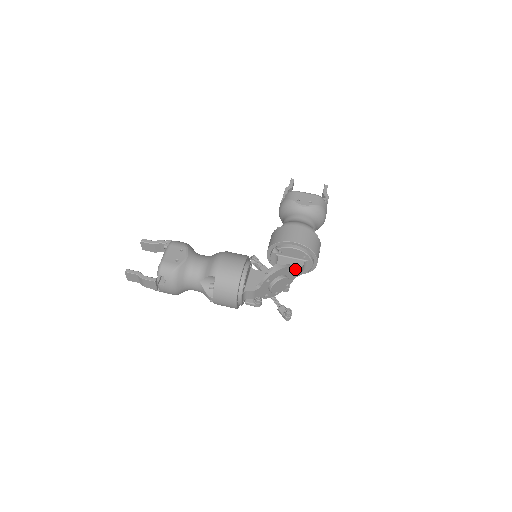
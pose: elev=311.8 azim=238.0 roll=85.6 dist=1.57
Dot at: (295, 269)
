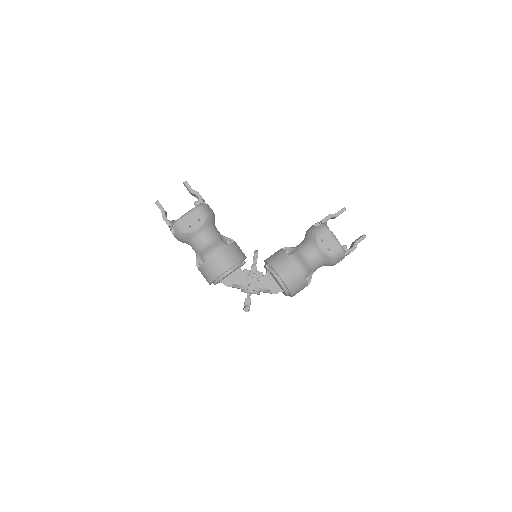
Dot at: (269, 292)
